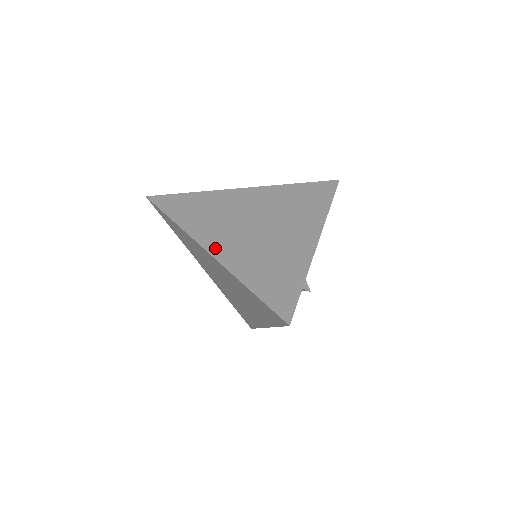
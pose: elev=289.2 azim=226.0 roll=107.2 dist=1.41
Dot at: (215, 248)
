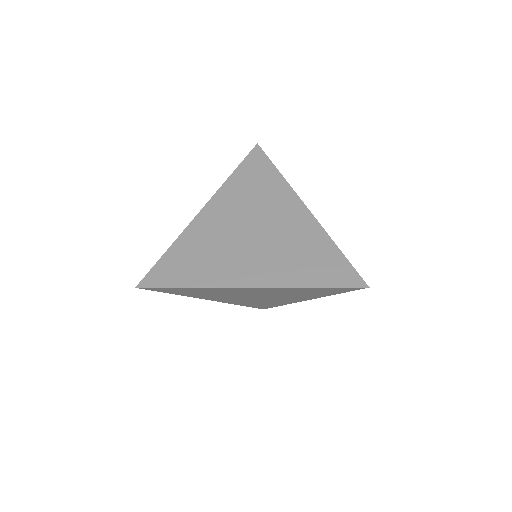
Dot at: (249, 279)
